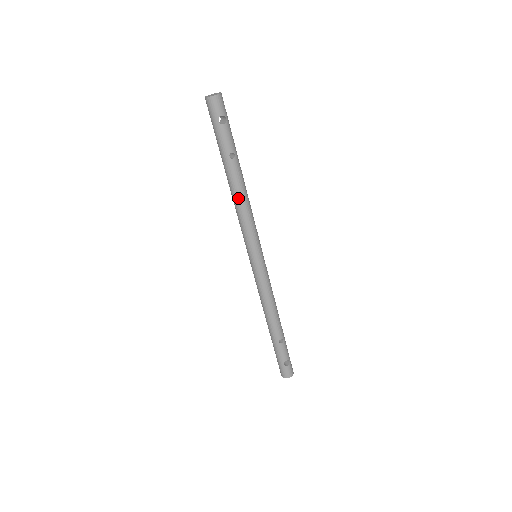
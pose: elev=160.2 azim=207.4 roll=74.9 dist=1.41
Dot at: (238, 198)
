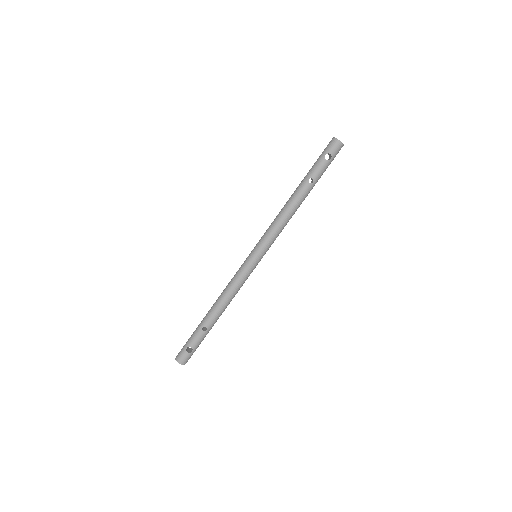
Dot at: (287, 207)
